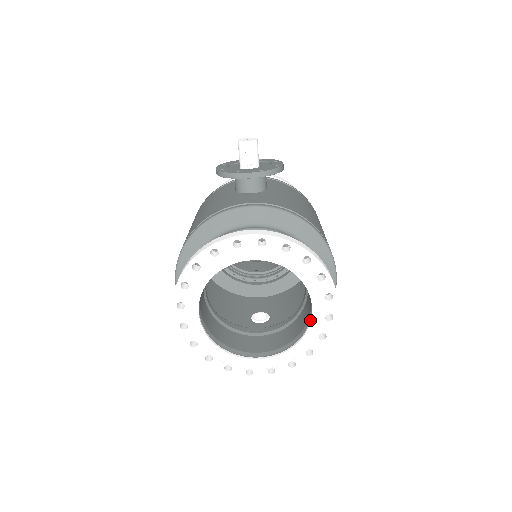
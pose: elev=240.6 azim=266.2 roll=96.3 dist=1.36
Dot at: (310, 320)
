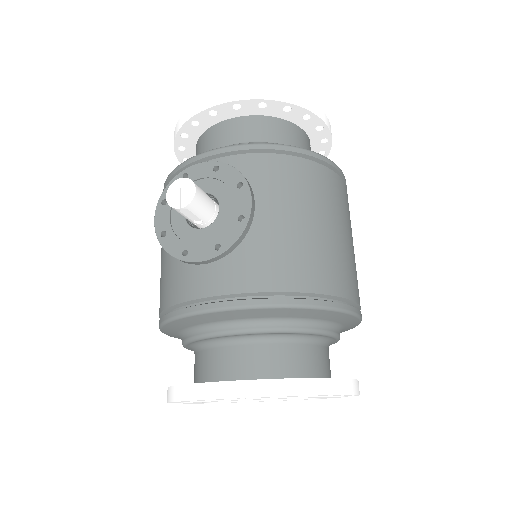
Dot at: occluded
